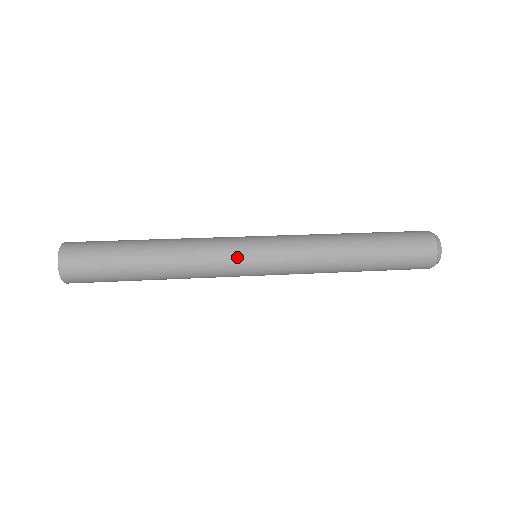
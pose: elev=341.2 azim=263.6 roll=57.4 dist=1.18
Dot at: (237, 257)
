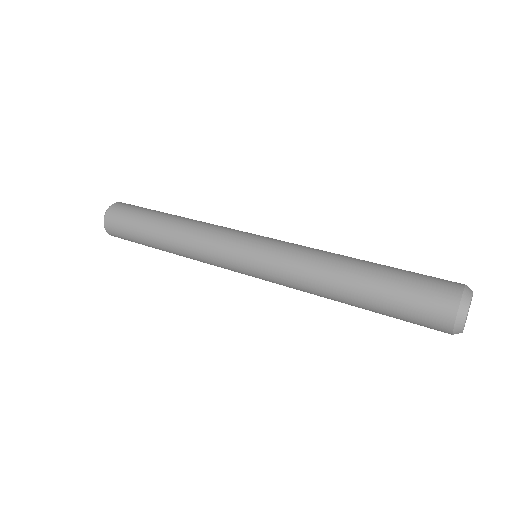
Dot at: (227, 254)
